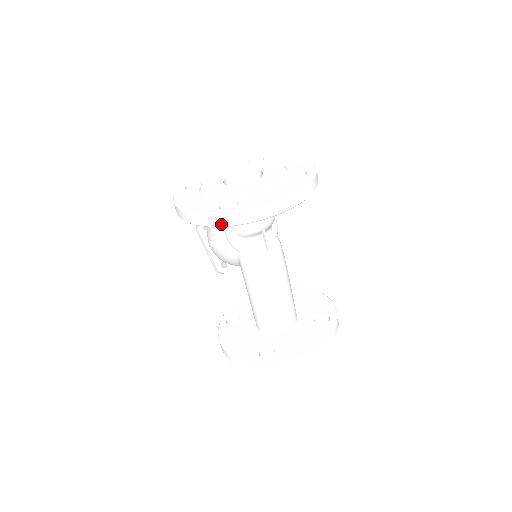
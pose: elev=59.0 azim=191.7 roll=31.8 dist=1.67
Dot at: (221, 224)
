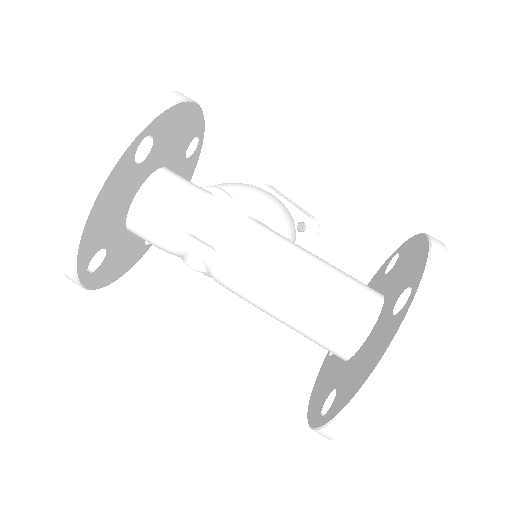
Dot at: (76, 282)
